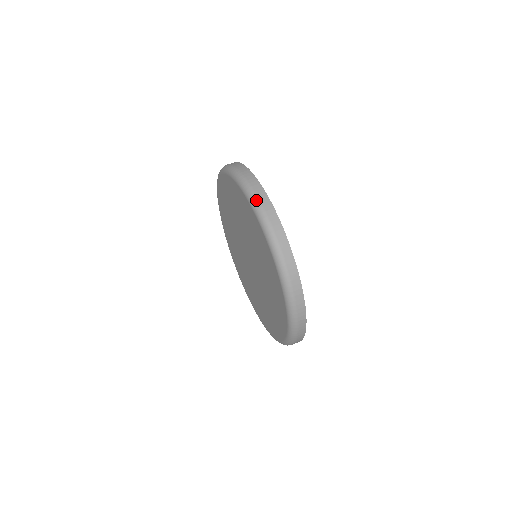
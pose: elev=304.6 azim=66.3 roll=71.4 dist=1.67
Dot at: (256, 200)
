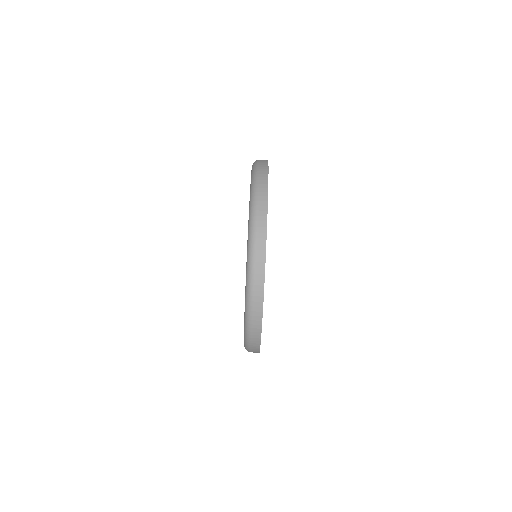
Dot at: (251, 275)
